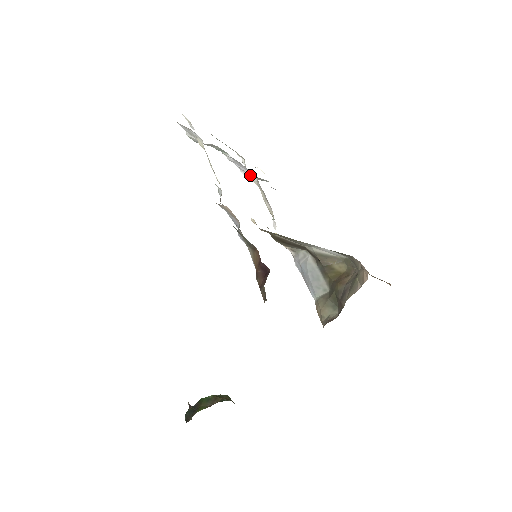
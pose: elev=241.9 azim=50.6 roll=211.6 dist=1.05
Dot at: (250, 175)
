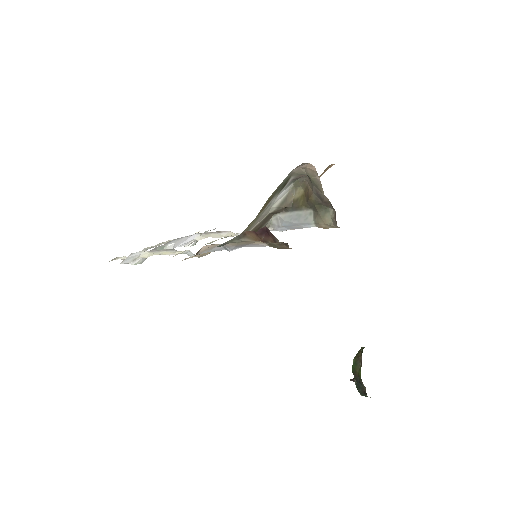
Dot at: (193, 239)
